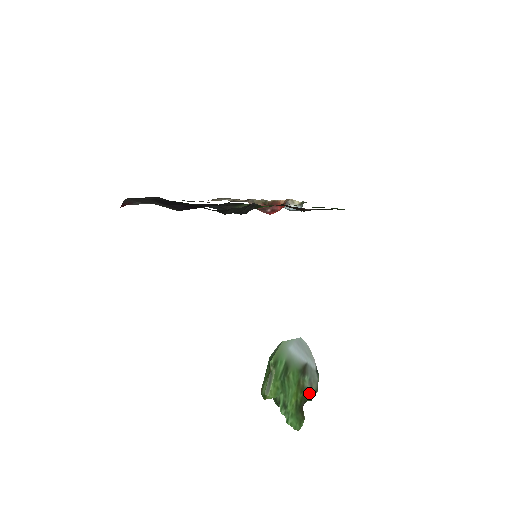
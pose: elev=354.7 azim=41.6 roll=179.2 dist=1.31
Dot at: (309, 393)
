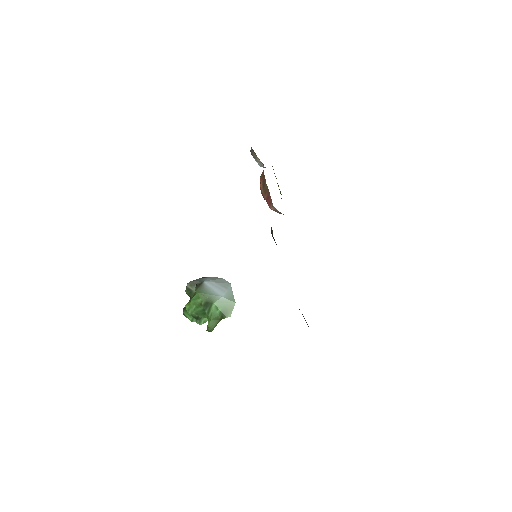
Dot at: occluded
